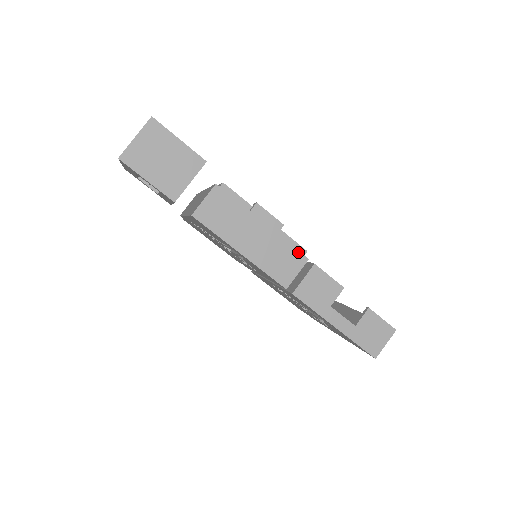
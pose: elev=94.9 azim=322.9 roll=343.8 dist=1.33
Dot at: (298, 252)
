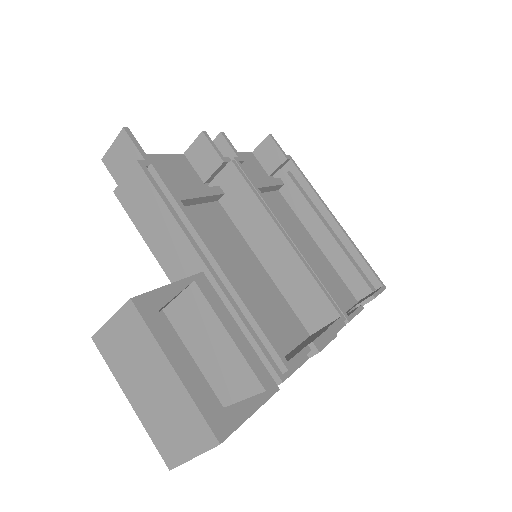
Dot at: occluded
